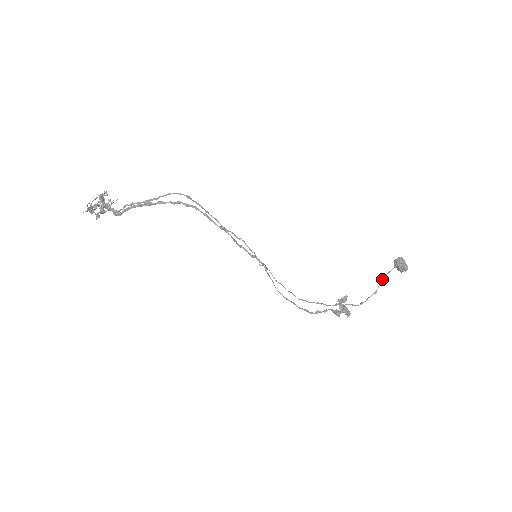
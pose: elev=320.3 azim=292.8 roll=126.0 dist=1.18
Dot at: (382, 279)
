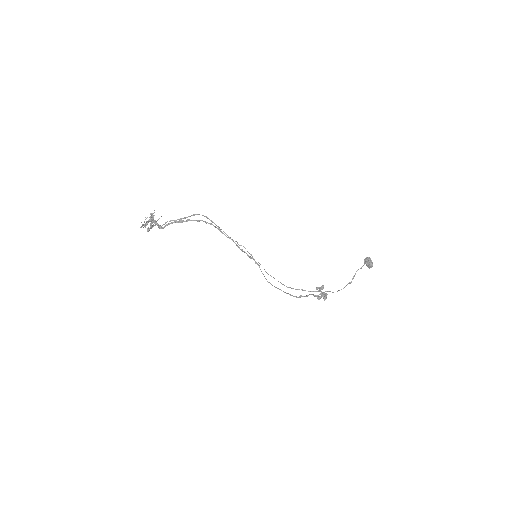
Dot at: occluded
